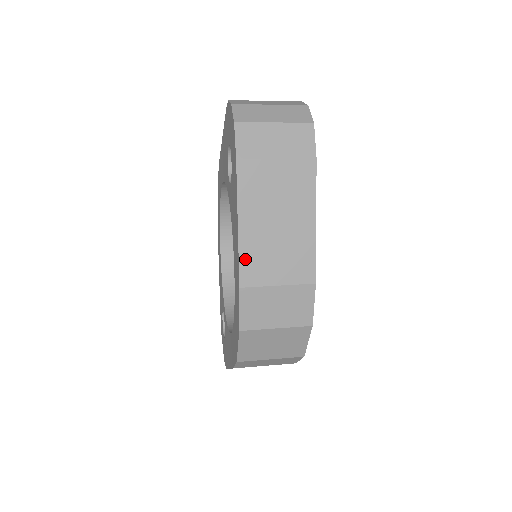
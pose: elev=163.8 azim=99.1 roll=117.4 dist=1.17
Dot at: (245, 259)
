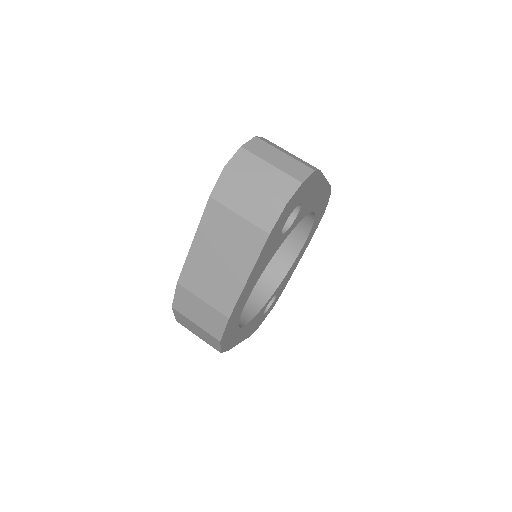
Dot at: (188, 267)
